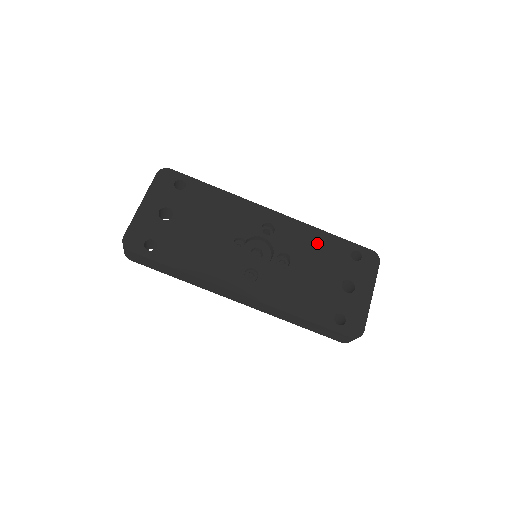
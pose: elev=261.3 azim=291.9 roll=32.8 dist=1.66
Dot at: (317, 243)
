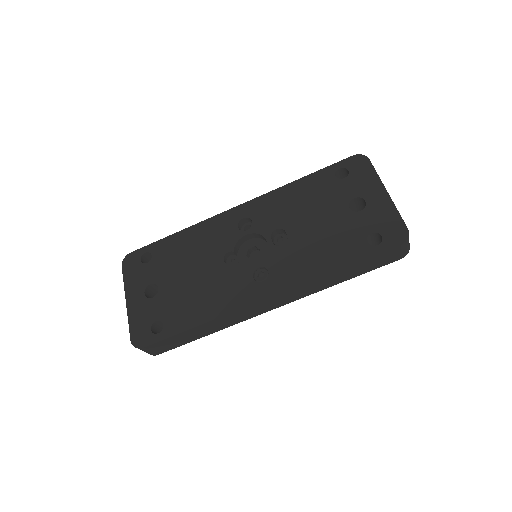
Dot at: (297, 196)
